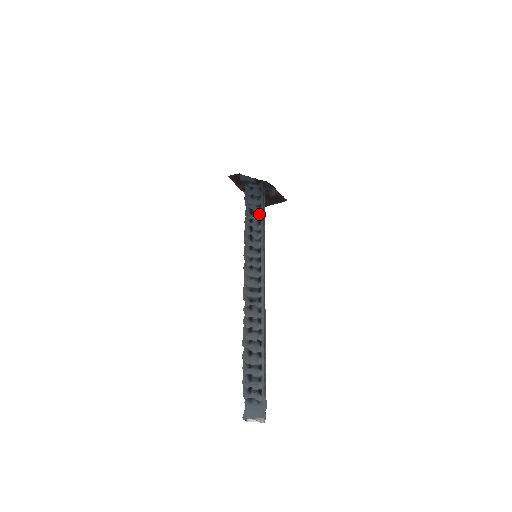
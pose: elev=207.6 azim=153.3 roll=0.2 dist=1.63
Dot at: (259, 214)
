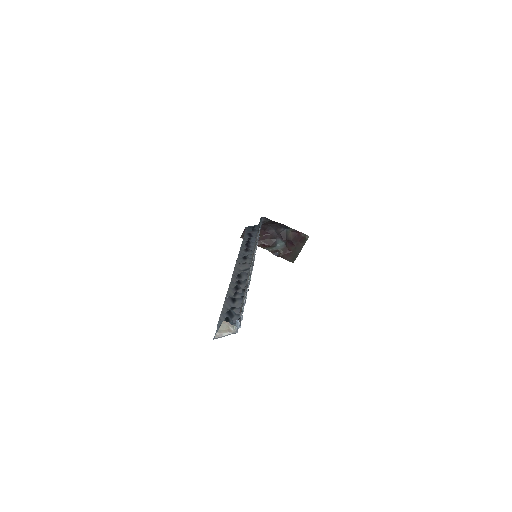
Dot at: occluded
